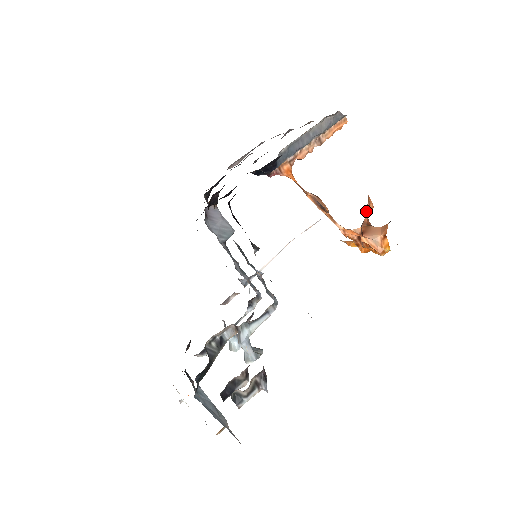
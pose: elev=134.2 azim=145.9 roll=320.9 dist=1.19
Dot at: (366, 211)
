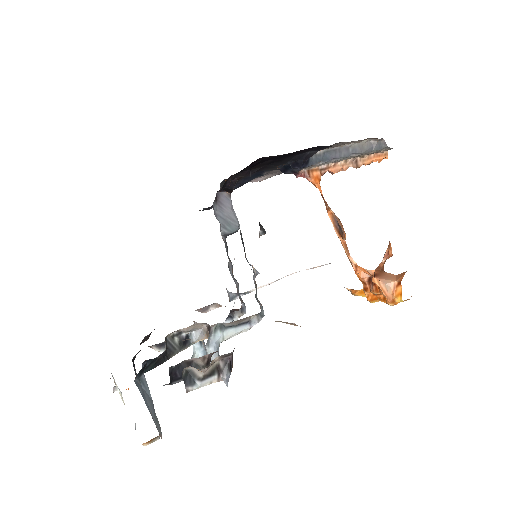
Dot at: occluded
